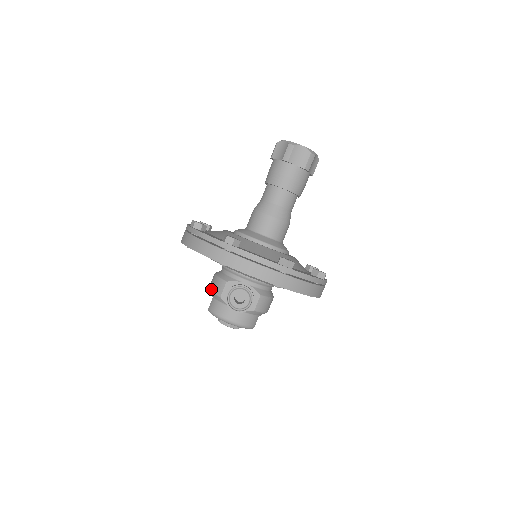
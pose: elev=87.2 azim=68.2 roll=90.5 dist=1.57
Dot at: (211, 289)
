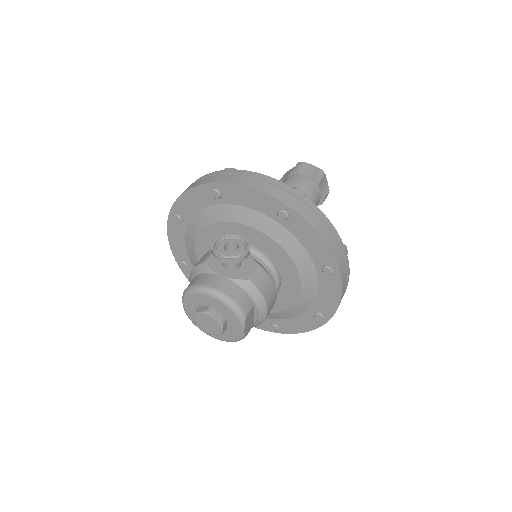
Dot at: (193, 268)
